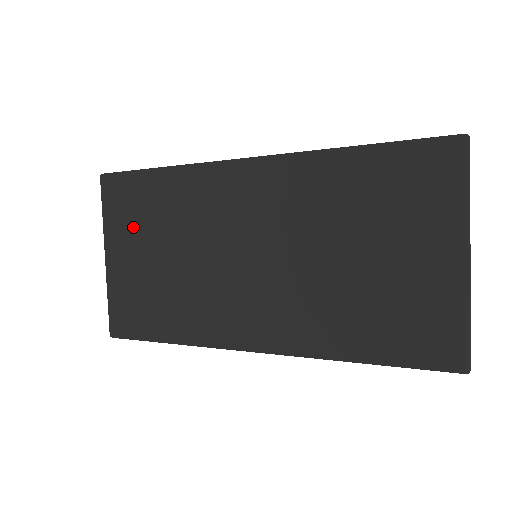
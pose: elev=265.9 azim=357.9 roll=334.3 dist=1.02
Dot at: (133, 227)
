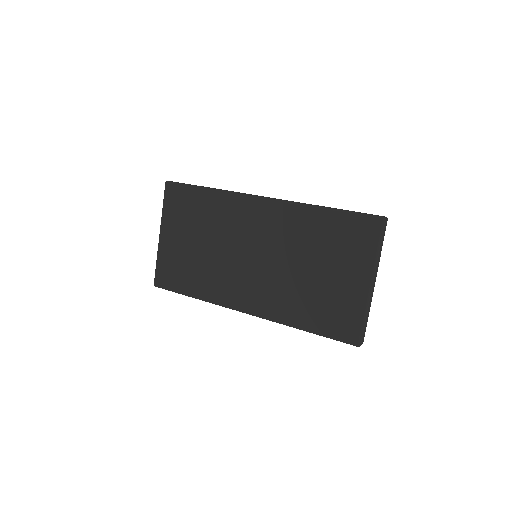
Dot at: (182, 220)
